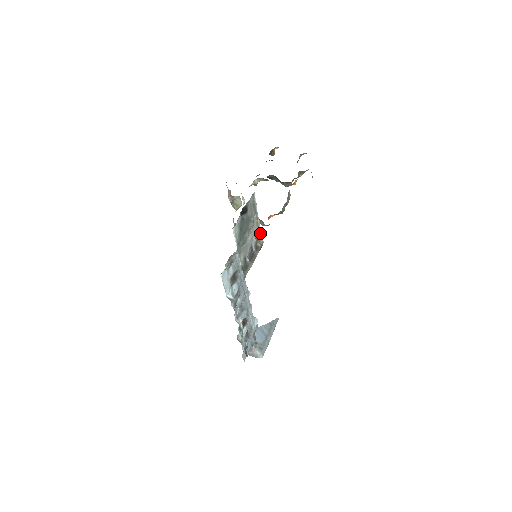
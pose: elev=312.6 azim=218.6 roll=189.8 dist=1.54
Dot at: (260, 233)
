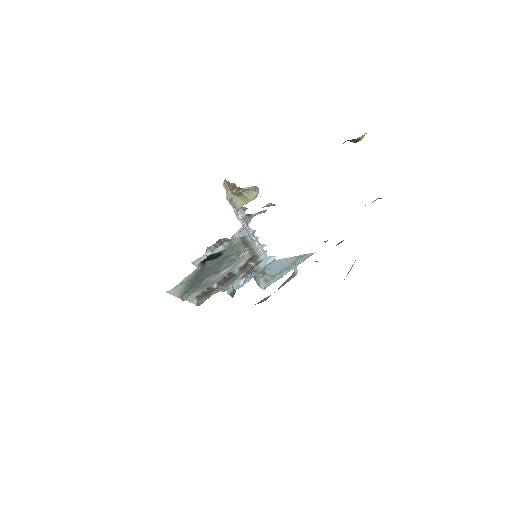
Dot at: (258, 255)
